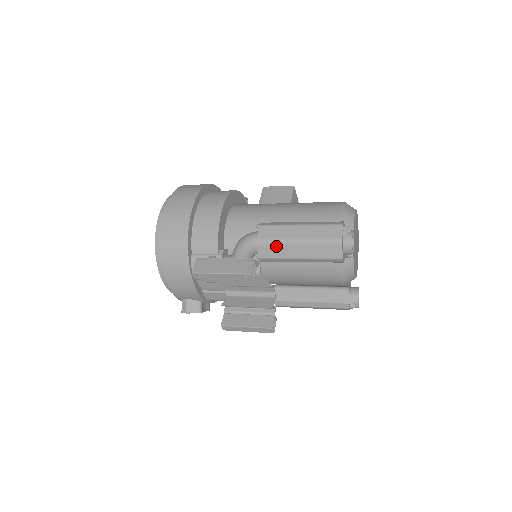
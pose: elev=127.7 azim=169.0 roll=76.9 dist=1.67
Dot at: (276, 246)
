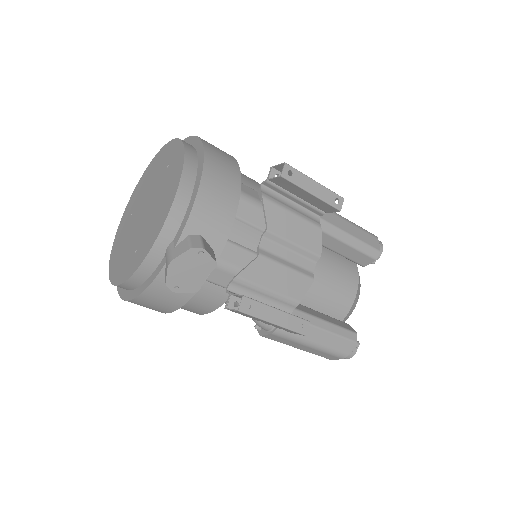
Dot at: (331, 213)
